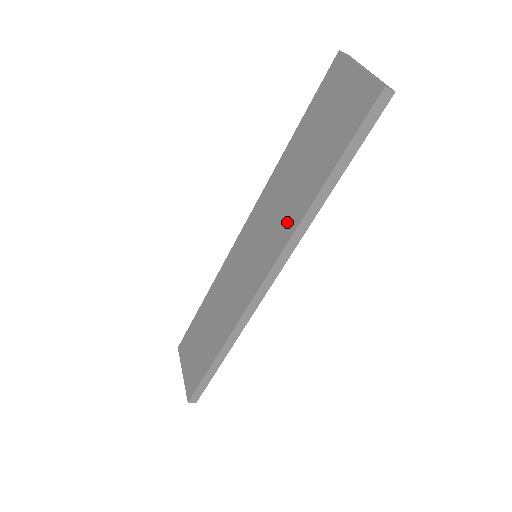
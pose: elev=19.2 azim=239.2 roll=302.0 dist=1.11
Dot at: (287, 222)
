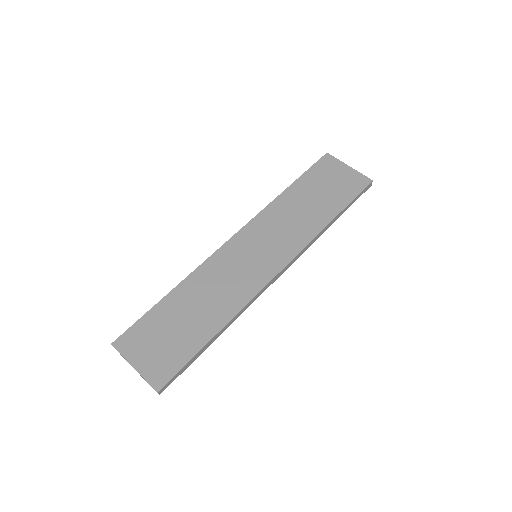
Dot at: (301, 234)
